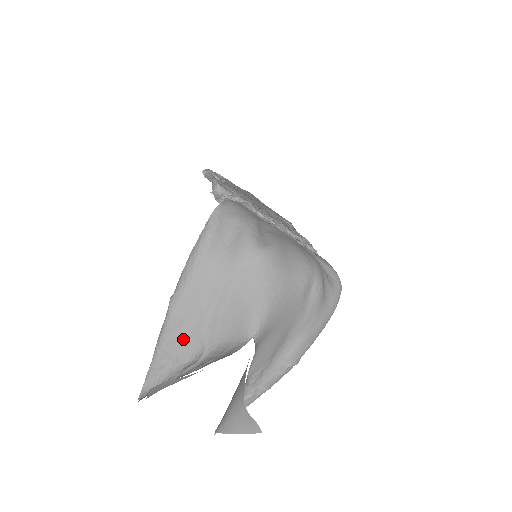
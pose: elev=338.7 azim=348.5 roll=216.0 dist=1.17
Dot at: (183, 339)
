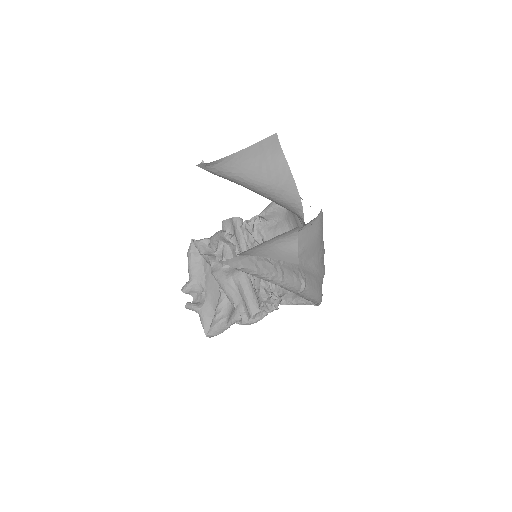
Dot at: occluded
